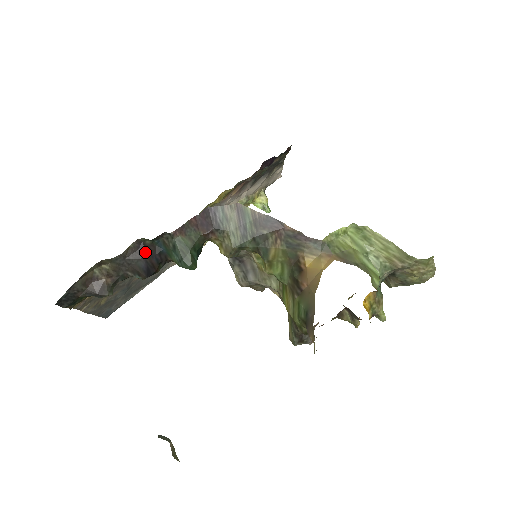
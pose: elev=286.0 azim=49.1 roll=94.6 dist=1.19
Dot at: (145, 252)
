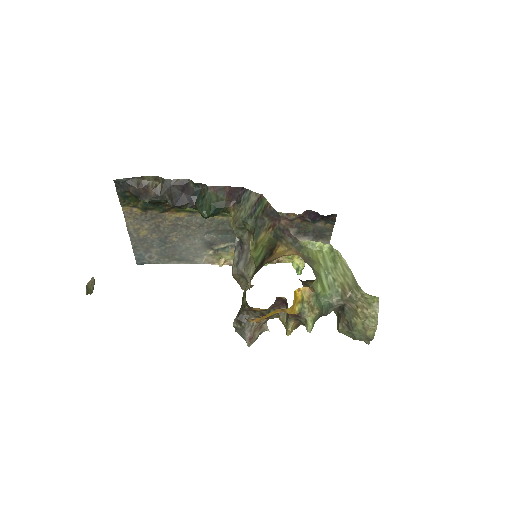
Dot at: (185, 189)
